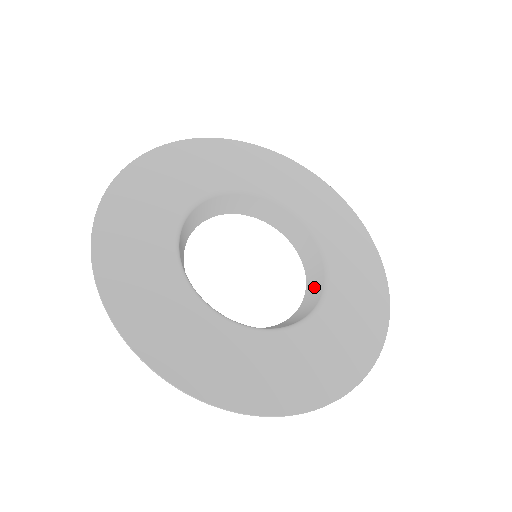
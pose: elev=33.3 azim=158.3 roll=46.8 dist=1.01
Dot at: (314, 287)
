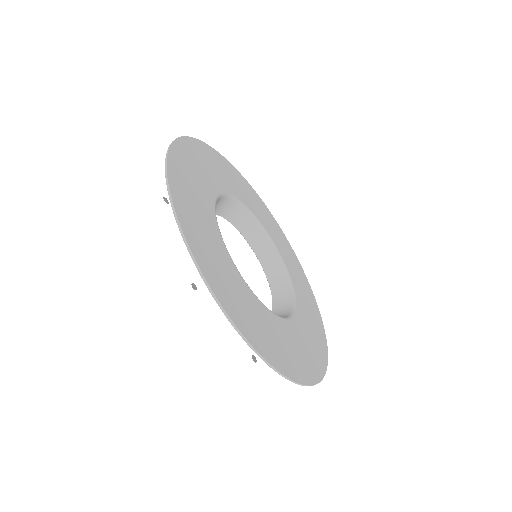
Dot at: (282, 300)
